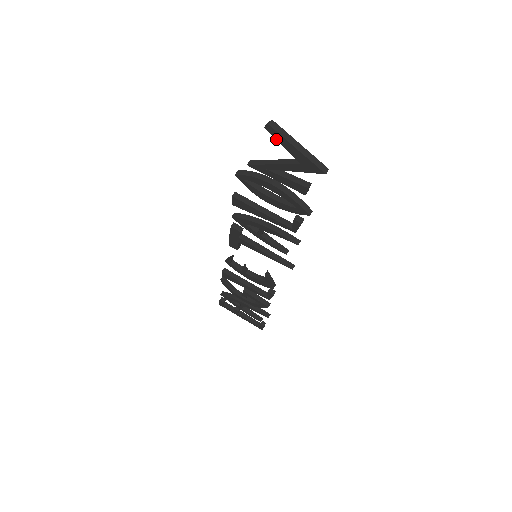
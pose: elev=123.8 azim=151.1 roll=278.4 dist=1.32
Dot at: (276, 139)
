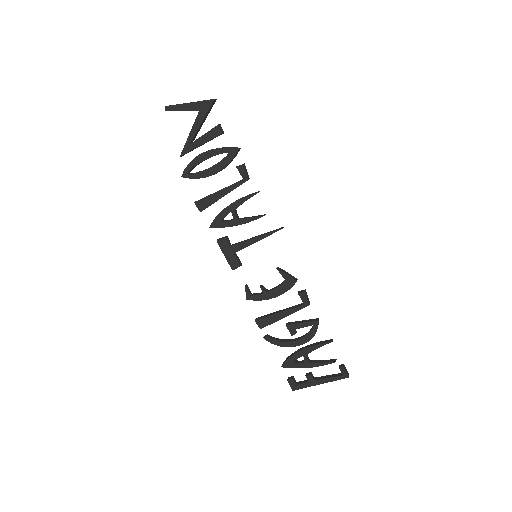
Dot at: occluded
